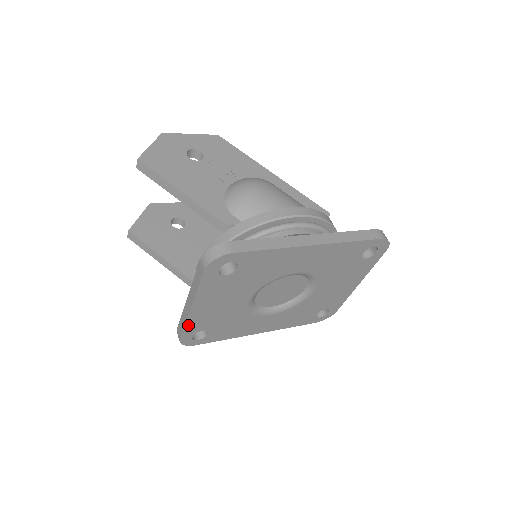
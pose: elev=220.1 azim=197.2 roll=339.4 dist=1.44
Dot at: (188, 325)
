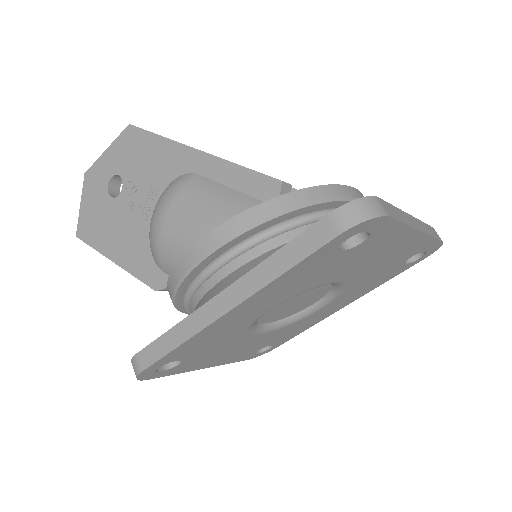
Dot at: (232, 361)
